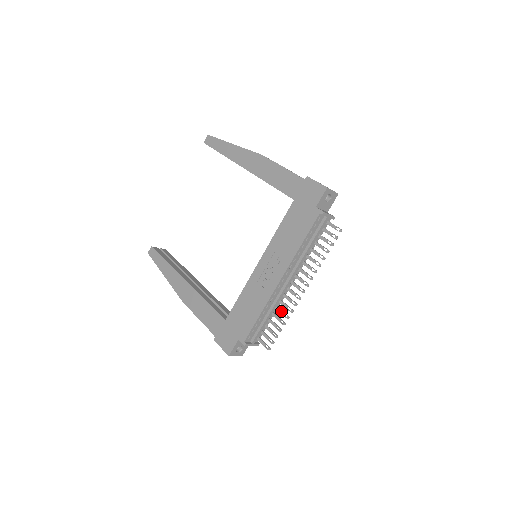
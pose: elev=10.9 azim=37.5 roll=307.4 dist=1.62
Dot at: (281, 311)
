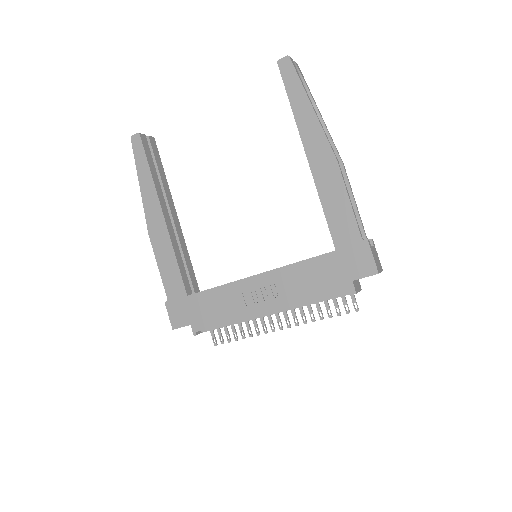
Dot at: (248, 325)
